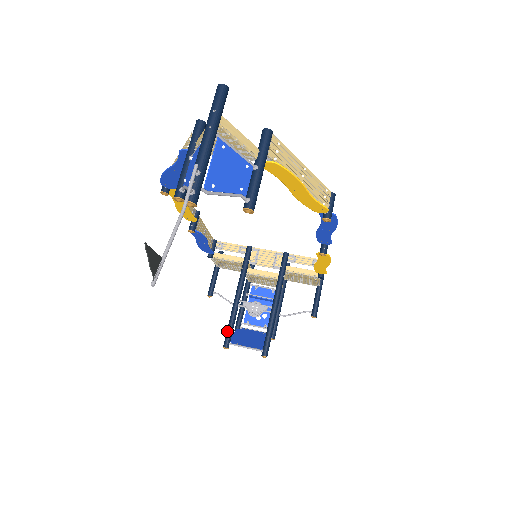
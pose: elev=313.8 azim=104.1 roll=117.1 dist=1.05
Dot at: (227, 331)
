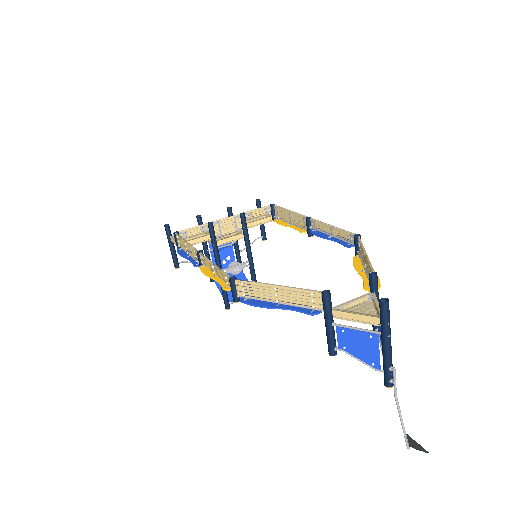
Dot at: (224, 298)
